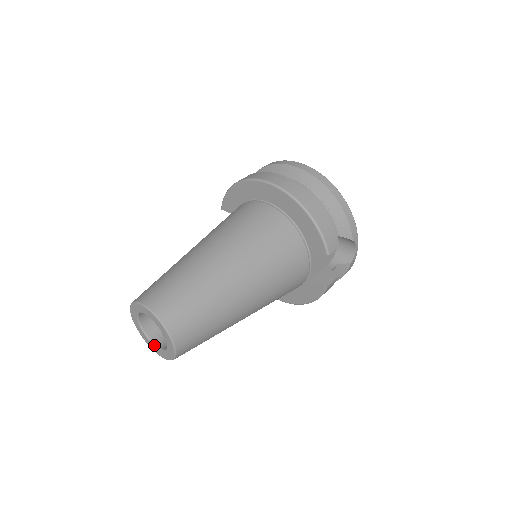
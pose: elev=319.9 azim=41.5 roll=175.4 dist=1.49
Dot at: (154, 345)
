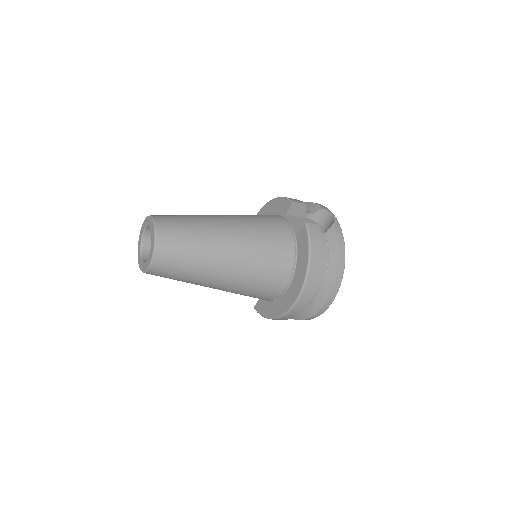
Dot at: (148, 259)
